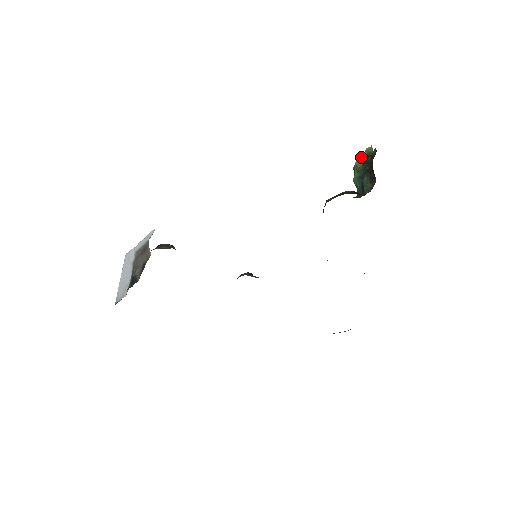
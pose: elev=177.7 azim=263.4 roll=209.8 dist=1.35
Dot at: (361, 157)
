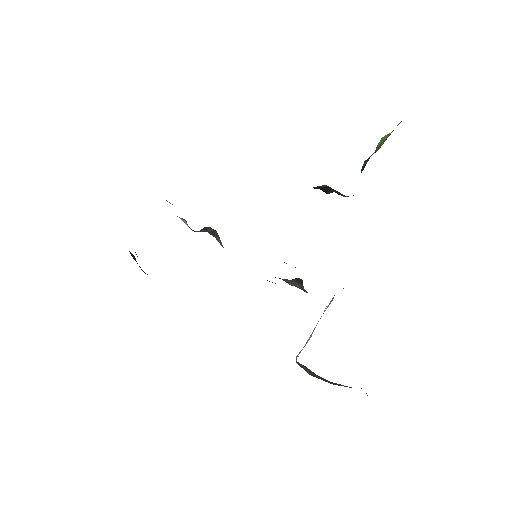
Dot at: (385, 137)
